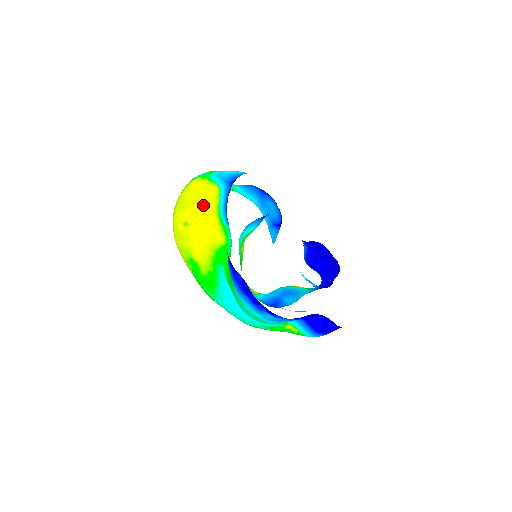
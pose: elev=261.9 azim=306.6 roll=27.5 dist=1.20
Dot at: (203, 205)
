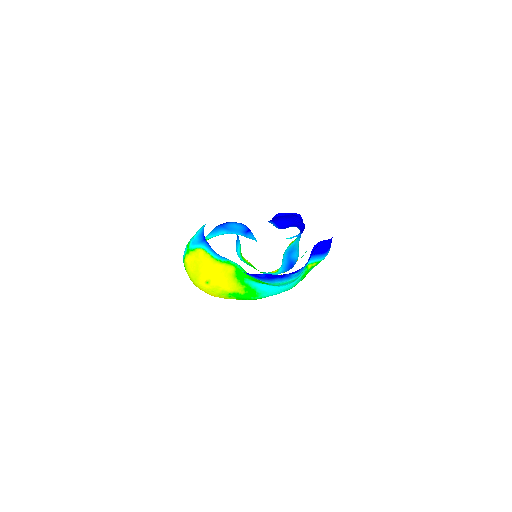
Dot at: (204, 265)
